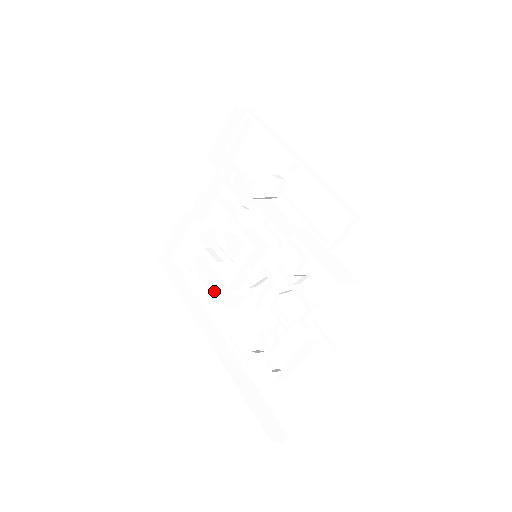
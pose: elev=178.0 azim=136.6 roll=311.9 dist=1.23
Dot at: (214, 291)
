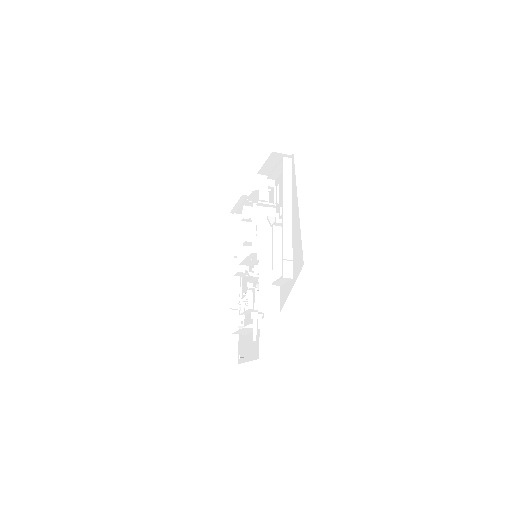
Dot at: occluded
